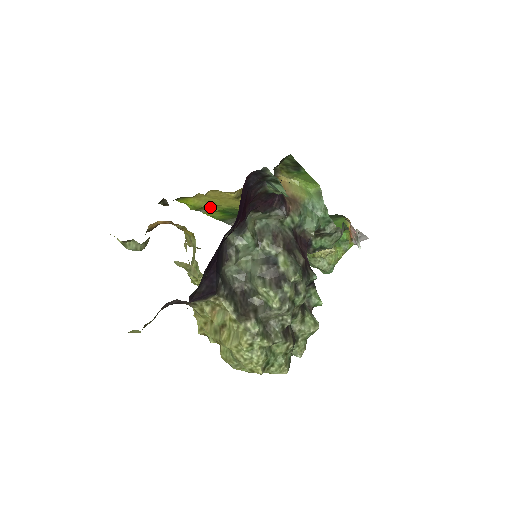
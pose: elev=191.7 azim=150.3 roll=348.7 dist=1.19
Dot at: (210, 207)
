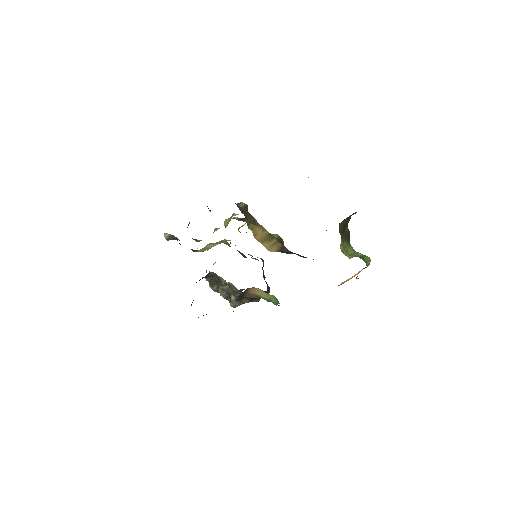
Dot at: occluded
